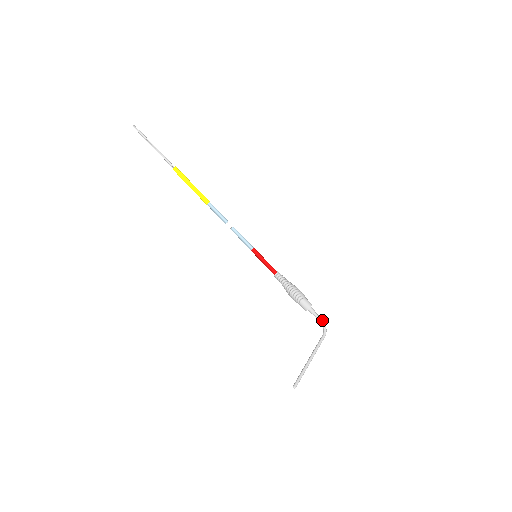
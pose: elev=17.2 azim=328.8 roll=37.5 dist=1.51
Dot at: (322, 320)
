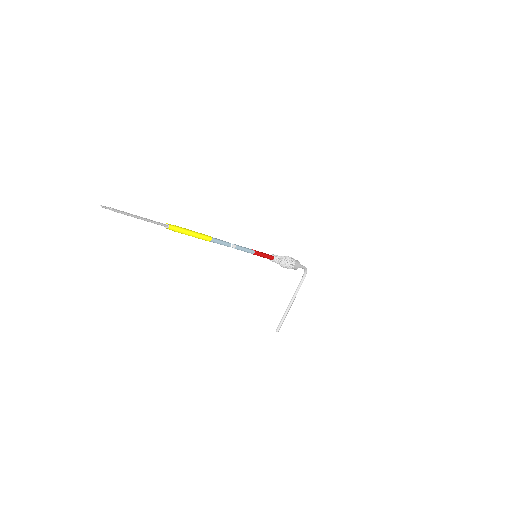
Dot at: (305, 268)
